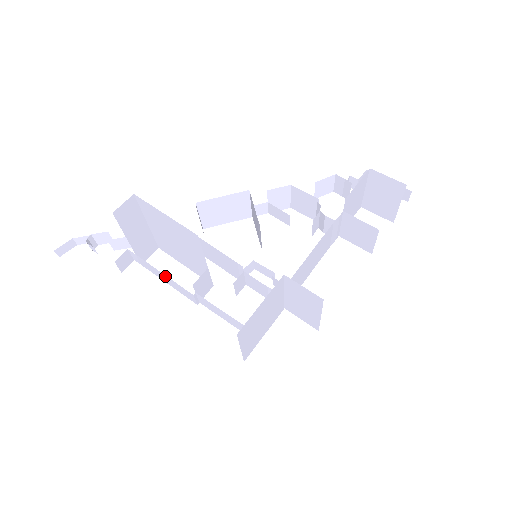
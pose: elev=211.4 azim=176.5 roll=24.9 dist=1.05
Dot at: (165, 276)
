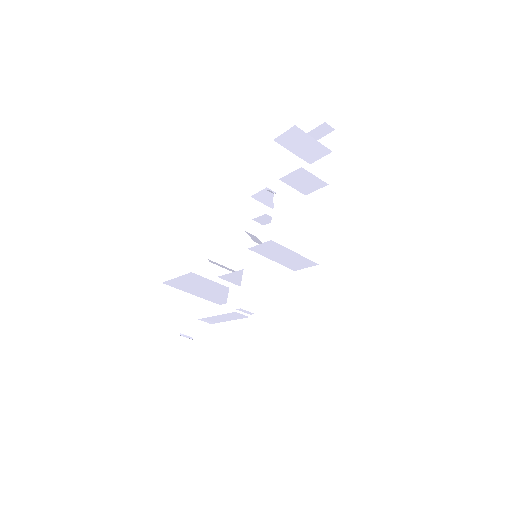
Dot at: (220, 316)
